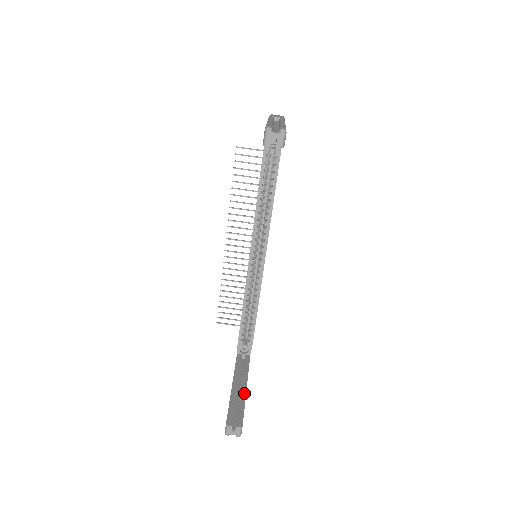
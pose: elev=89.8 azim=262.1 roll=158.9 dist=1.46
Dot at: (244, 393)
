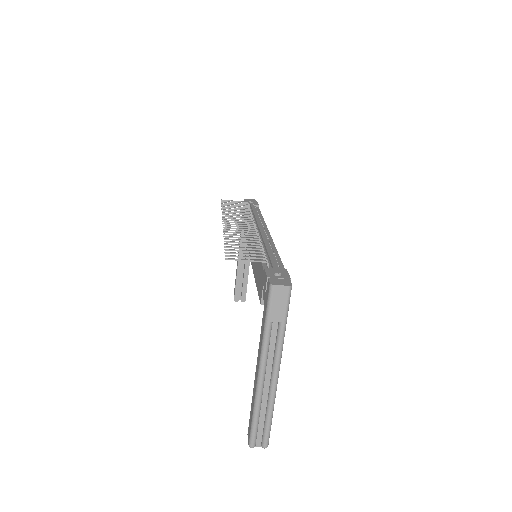
Dot at: (247, 269)
